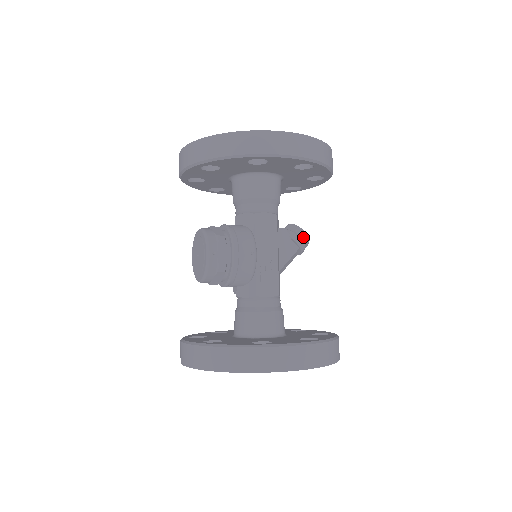
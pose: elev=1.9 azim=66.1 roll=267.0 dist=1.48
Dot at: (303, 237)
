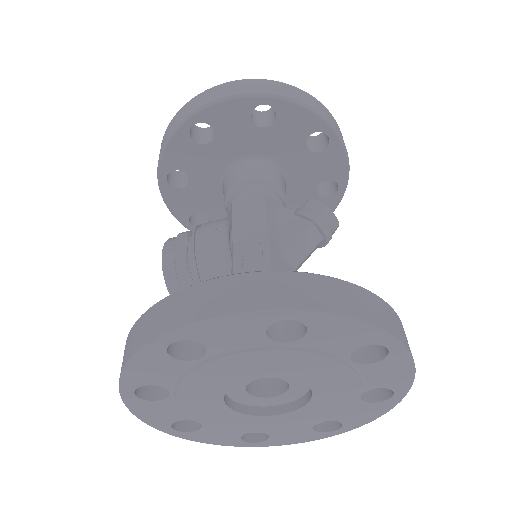
Dot at: (315, 207)
